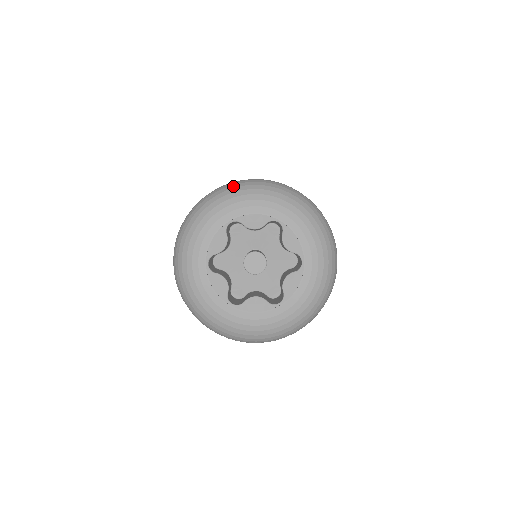
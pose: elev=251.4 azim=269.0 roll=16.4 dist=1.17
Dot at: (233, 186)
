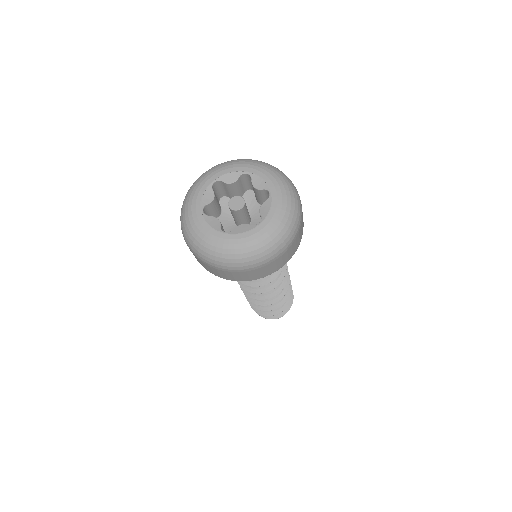
Dot at: occluded
